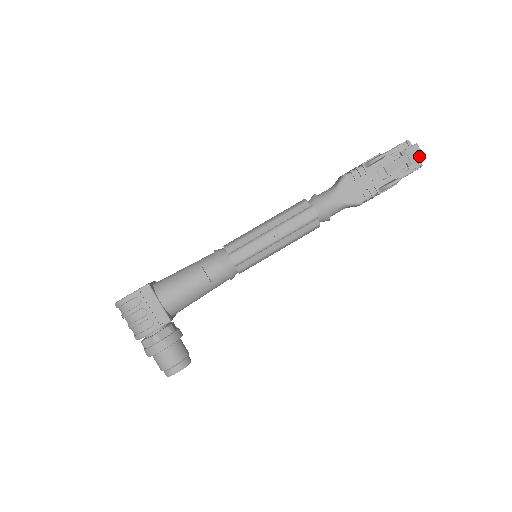
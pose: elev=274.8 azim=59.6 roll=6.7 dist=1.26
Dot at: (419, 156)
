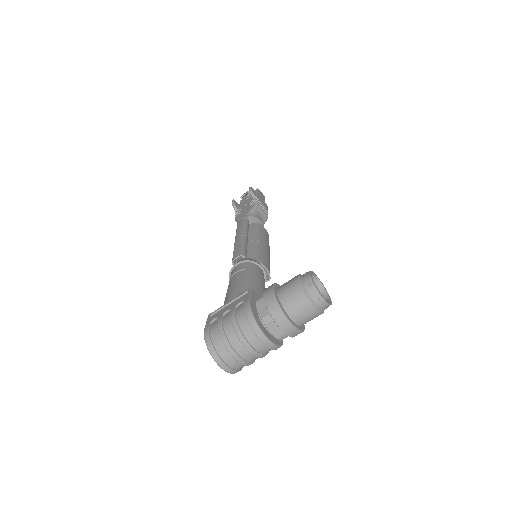
Dot at: occluded
